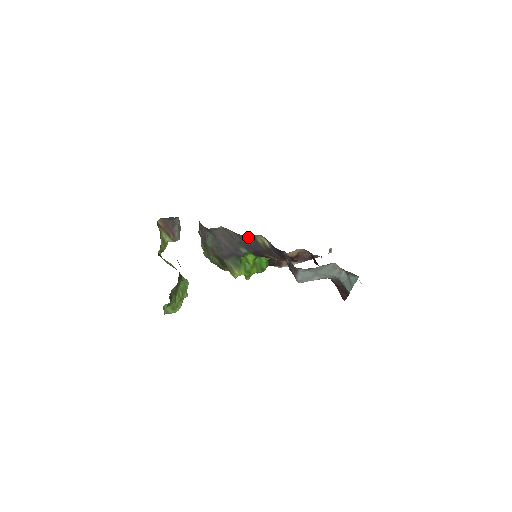
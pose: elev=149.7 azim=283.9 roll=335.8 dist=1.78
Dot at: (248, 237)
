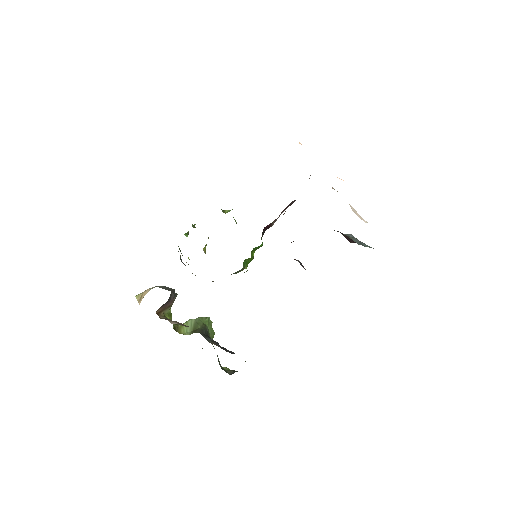
Dot at: occluded
